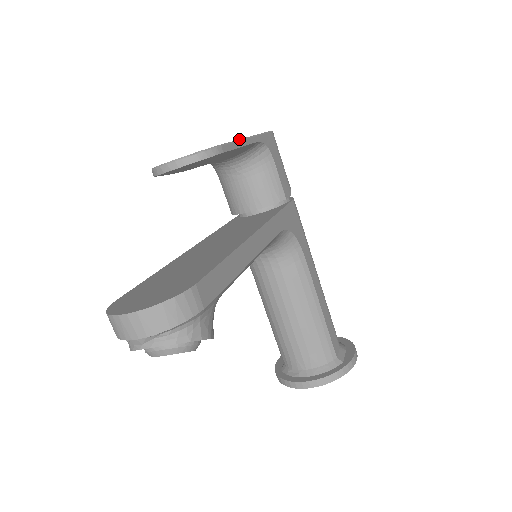
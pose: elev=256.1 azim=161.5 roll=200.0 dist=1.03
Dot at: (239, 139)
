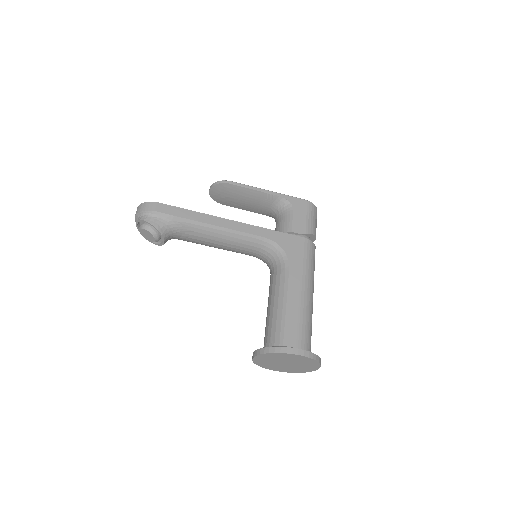
Dot at: (255, 187)
